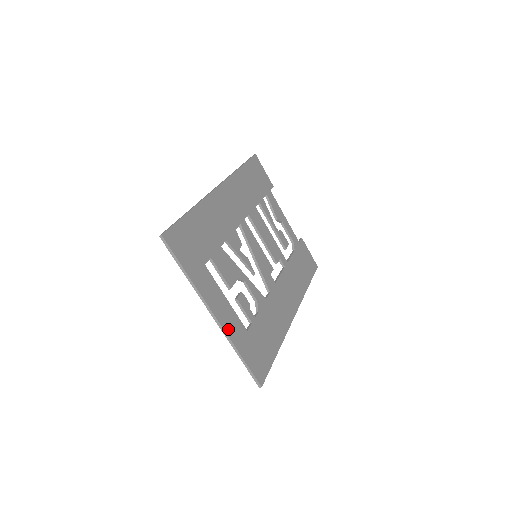
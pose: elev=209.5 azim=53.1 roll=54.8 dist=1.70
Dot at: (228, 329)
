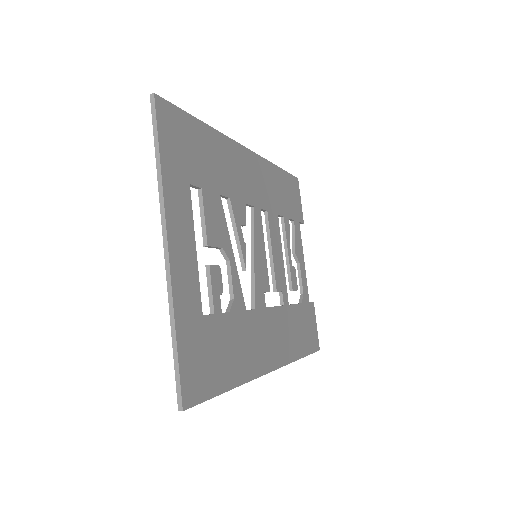
Dot at: (177, 282)
